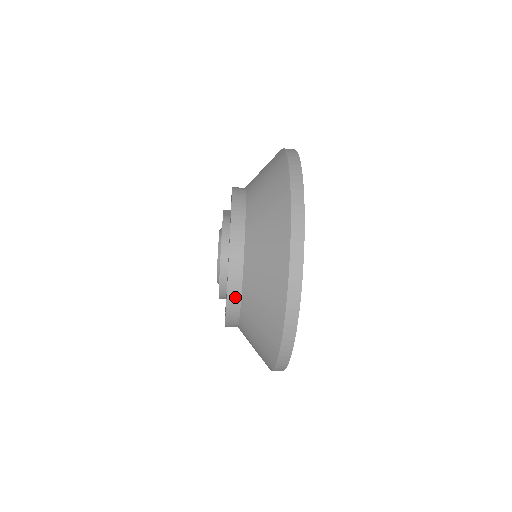
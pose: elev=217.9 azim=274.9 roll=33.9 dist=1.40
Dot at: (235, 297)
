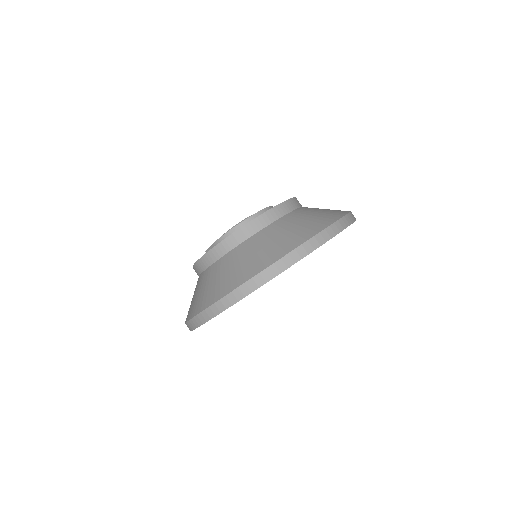
Dot at: (267, 220)
